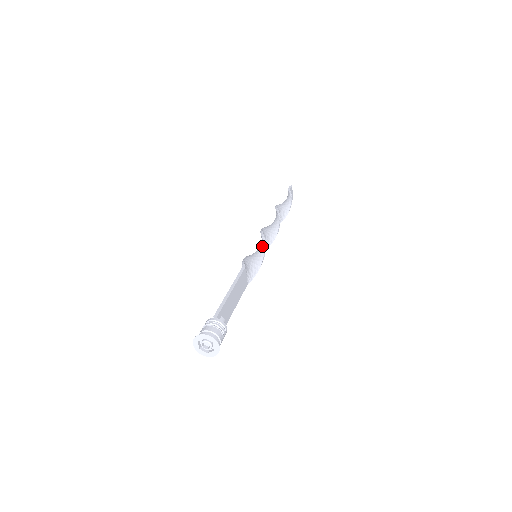
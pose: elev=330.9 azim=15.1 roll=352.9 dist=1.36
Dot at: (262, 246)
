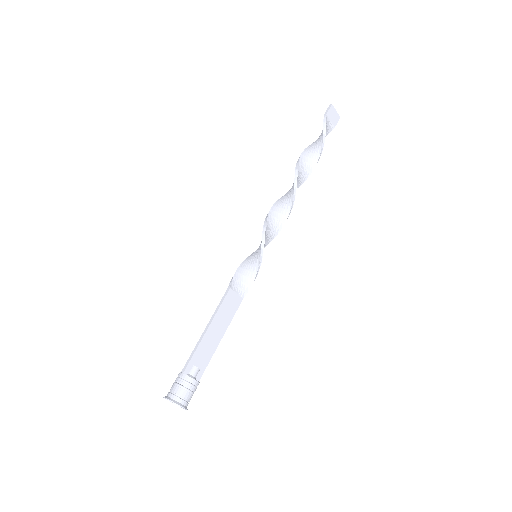
Dot at: (261, 243)
